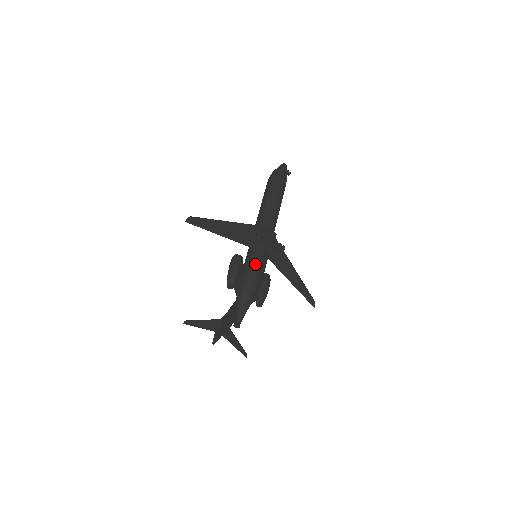
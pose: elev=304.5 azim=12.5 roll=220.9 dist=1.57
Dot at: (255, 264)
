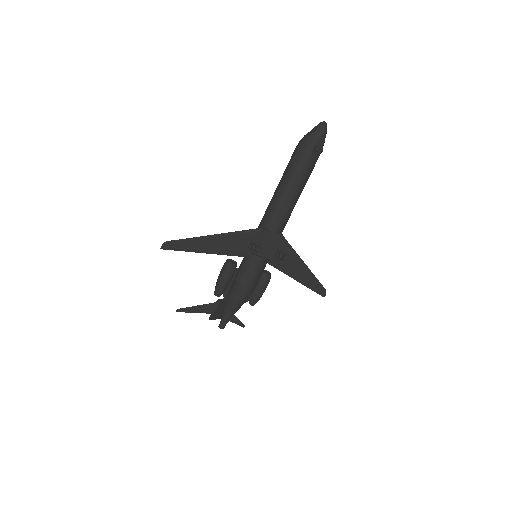
Dot at: (246, 277)
